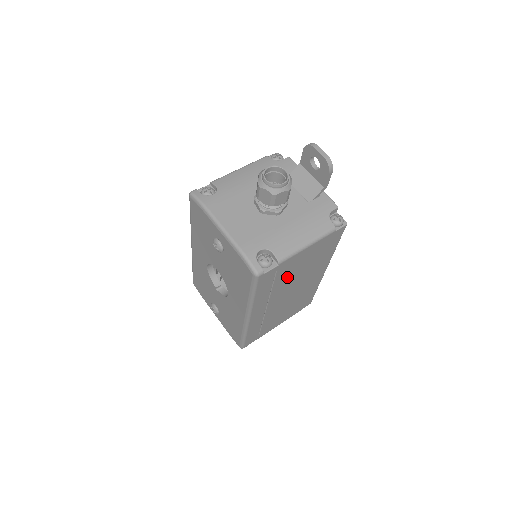
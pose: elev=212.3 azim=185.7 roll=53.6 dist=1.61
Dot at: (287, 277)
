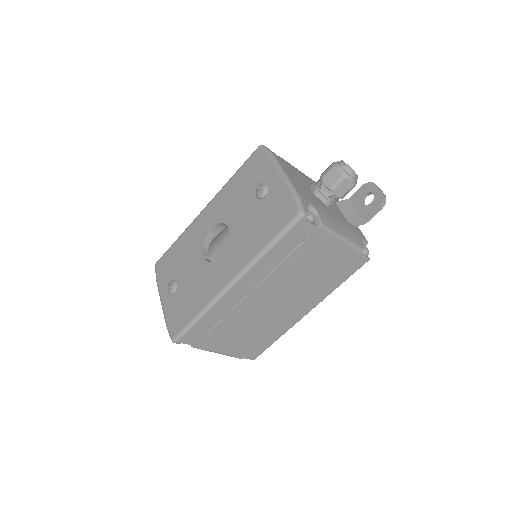
Dot at: (299, 265)
